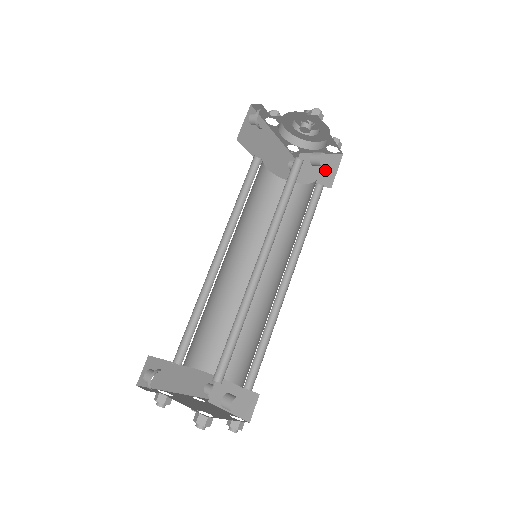
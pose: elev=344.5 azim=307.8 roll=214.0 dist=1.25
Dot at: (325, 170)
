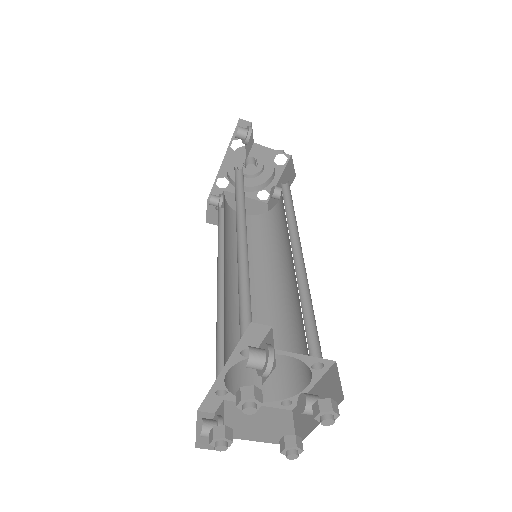
Dot at: (257, 210)
